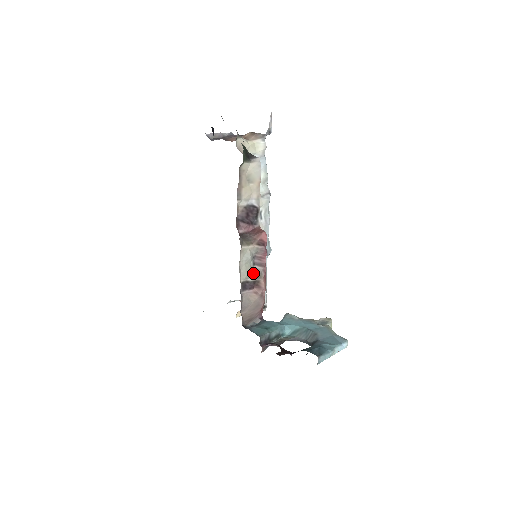
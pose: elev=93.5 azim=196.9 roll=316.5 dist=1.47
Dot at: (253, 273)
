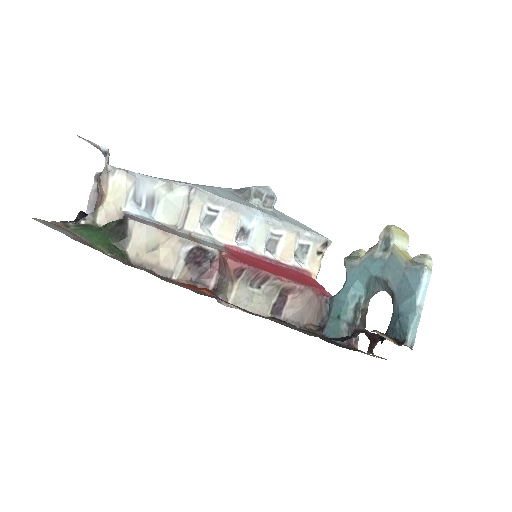
Dot at: (269, 294)
